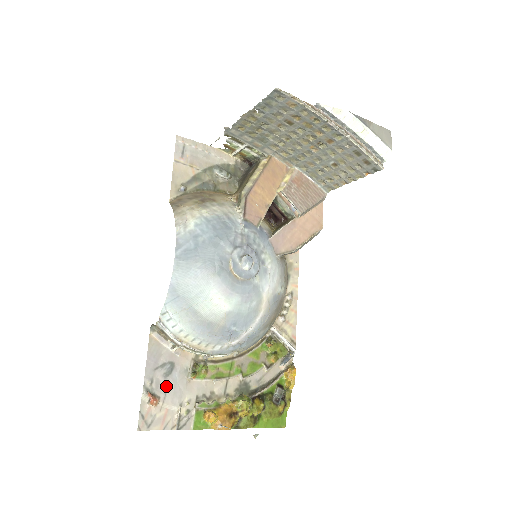
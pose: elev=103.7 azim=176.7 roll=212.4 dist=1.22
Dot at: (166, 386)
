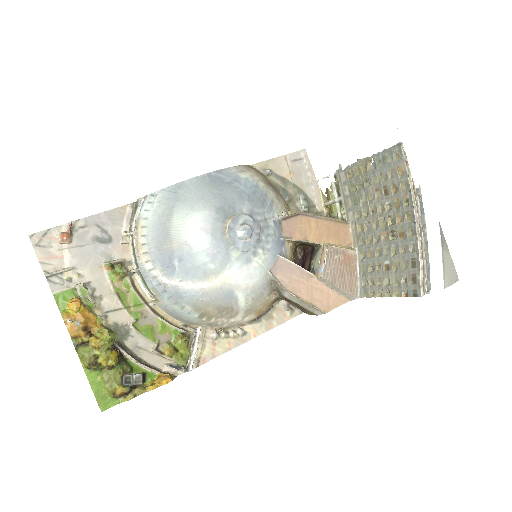
Dot at: (86, 243)
